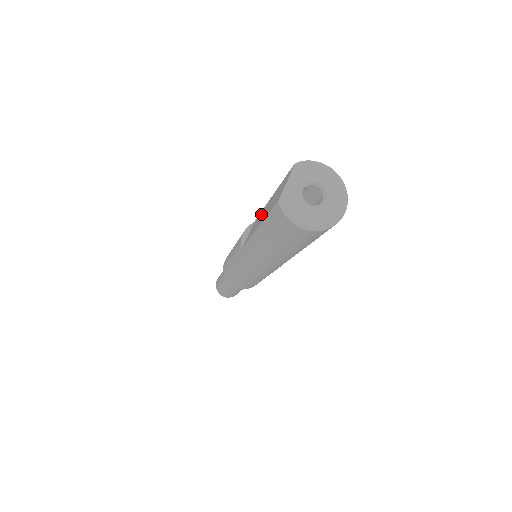
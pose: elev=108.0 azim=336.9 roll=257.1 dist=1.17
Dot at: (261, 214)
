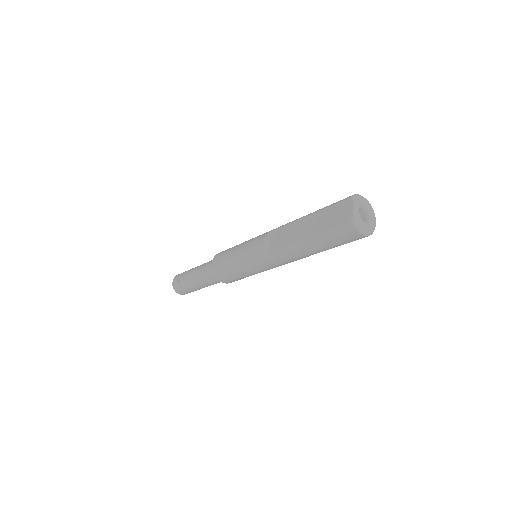
Dot at: (295, 227)
